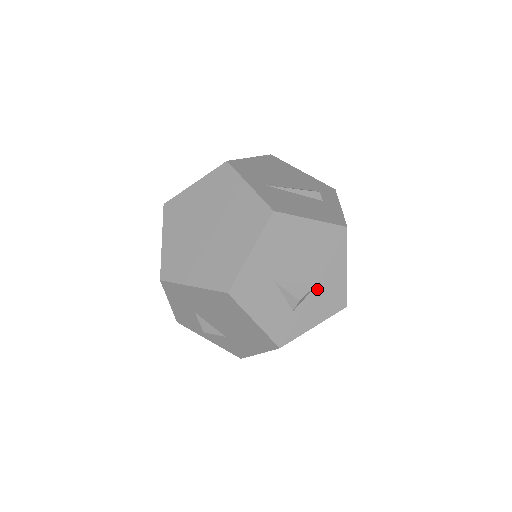
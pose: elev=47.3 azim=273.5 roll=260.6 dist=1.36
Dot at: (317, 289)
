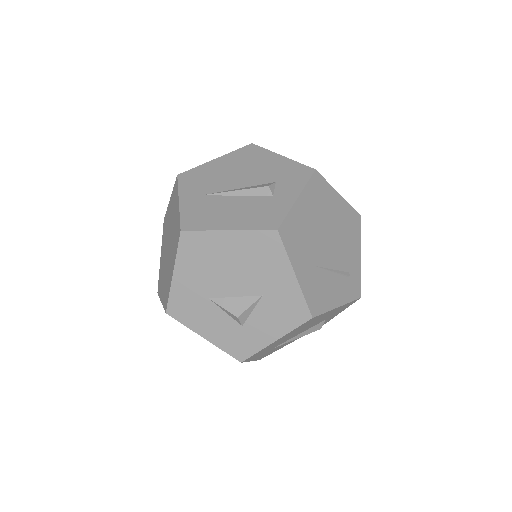
Dot at: (263, 302)
